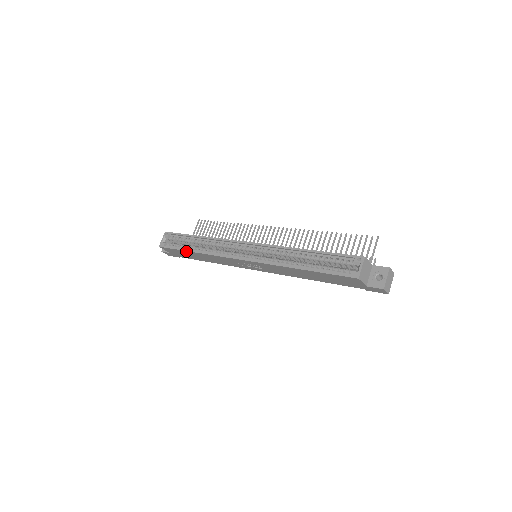
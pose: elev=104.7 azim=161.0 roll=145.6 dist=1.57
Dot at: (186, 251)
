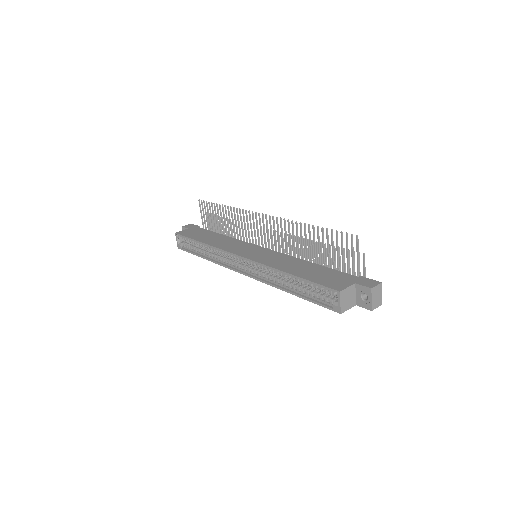
Dot at: (199, 256)
